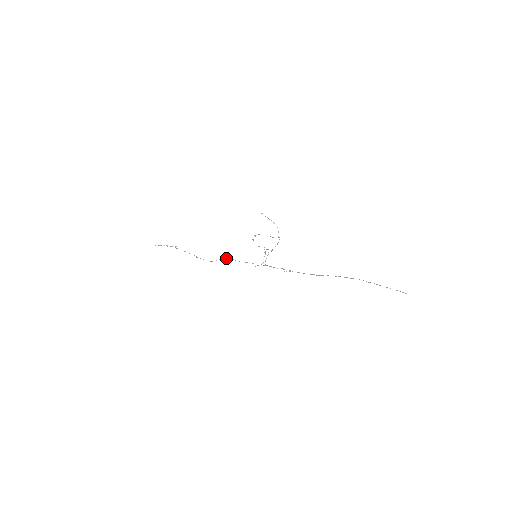
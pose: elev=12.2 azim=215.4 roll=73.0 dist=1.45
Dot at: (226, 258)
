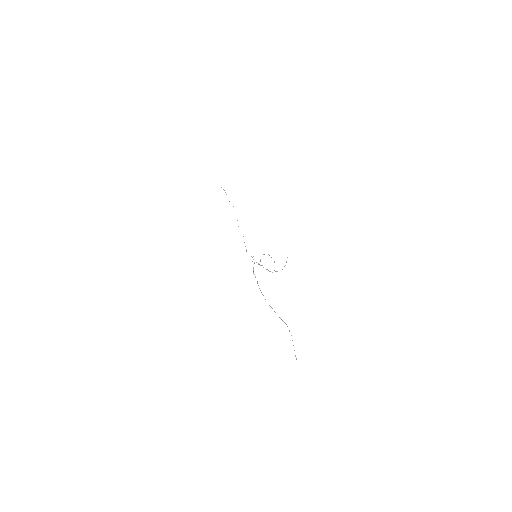
Dot at: occluded
